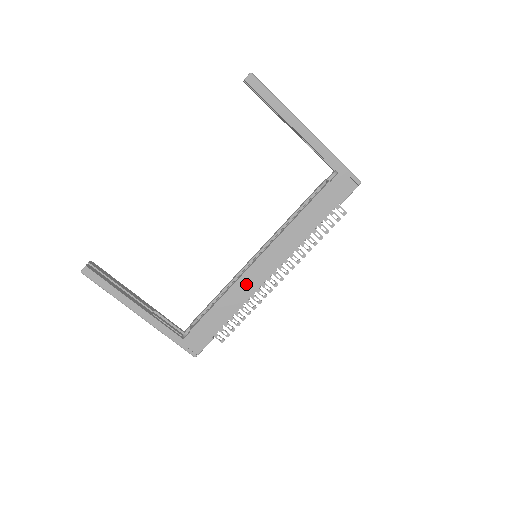
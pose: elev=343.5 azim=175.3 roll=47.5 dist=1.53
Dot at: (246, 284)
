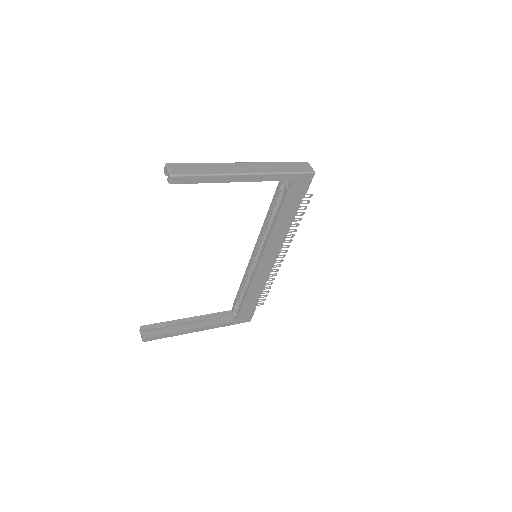
Dot at: (260, 276)
